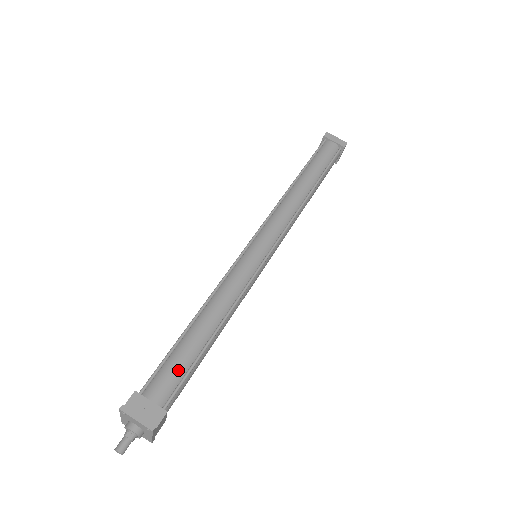
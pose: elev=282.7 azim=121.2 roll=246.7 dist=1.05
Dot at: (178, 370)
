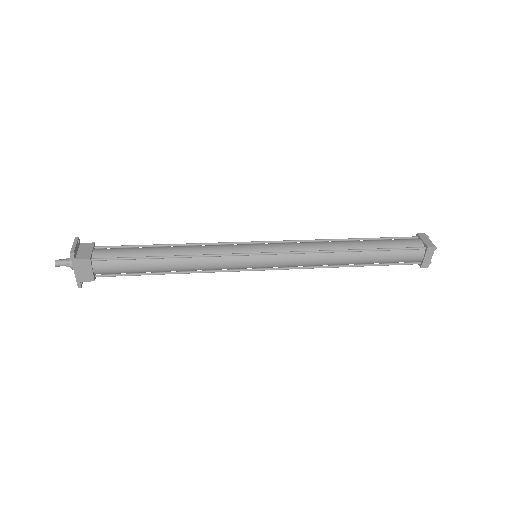
Dot at: (123, 252)
